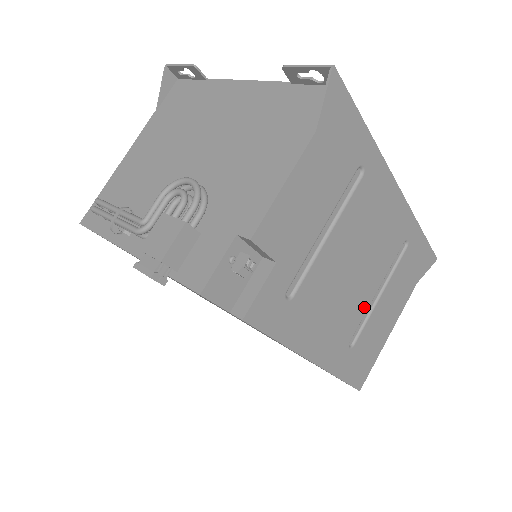
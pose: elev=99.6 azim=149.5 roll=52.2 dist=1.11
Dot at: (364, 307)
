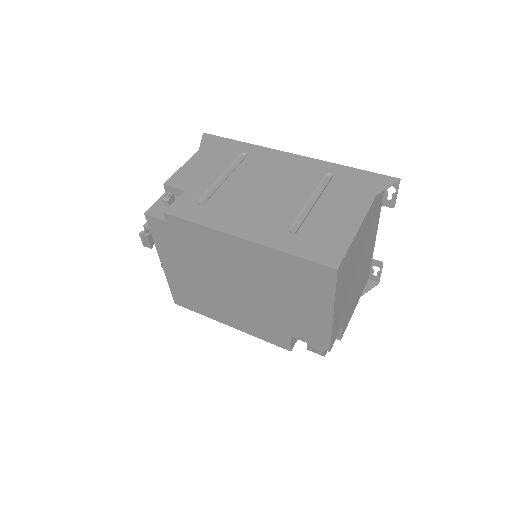
Dot at: (295, 209)
